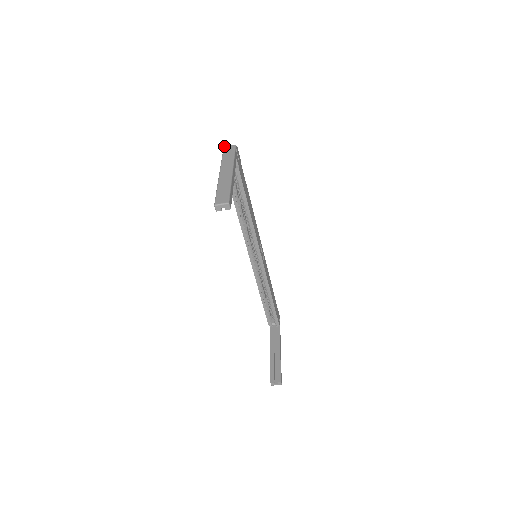
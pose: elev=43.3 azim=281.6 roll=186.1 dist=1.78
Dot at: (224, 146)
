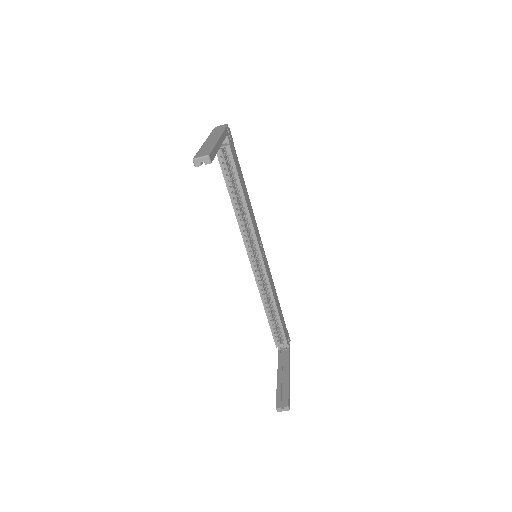
Dot at: occluded
